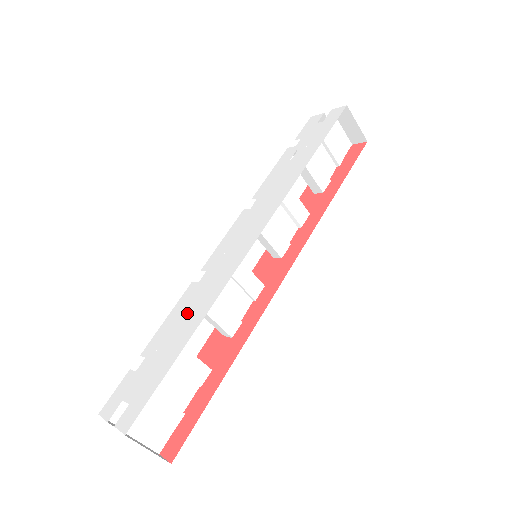
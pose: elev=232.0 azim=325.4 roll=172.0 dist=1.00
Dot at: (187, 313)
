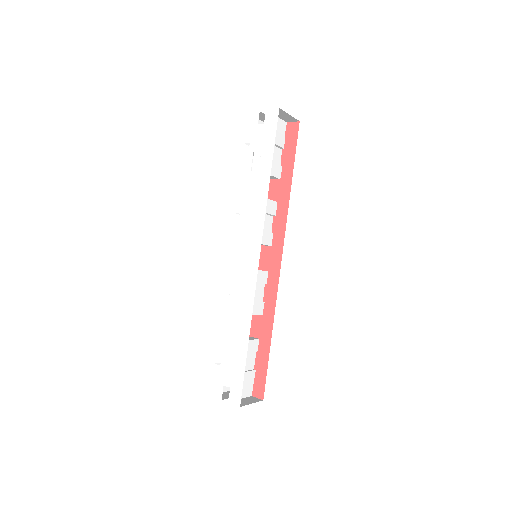
Dot at: (235, 321)
